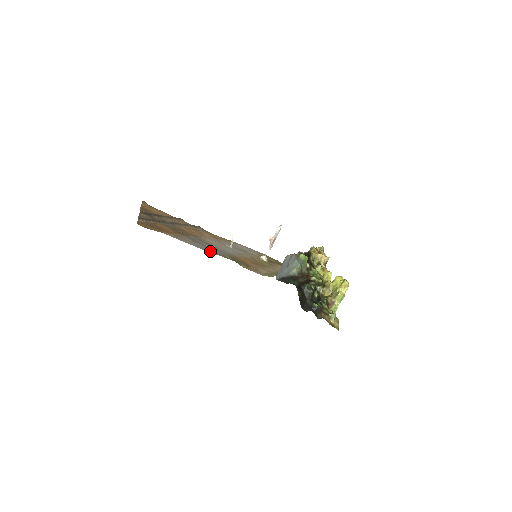
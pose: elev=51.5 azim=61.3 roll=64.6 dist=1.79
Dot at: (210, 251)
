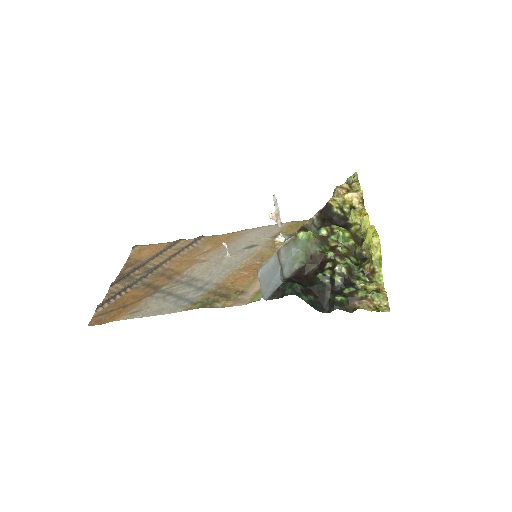
Dot at: (176, 307)
